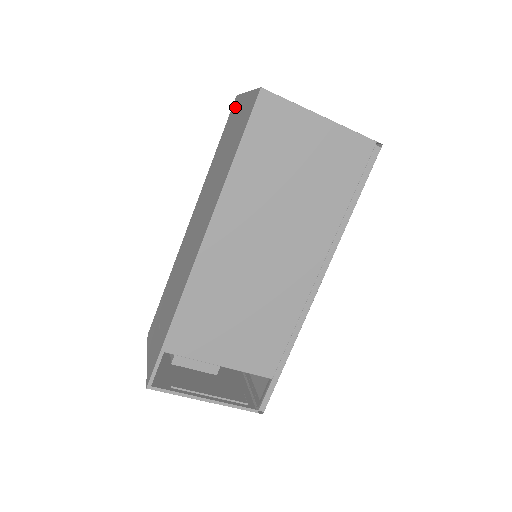
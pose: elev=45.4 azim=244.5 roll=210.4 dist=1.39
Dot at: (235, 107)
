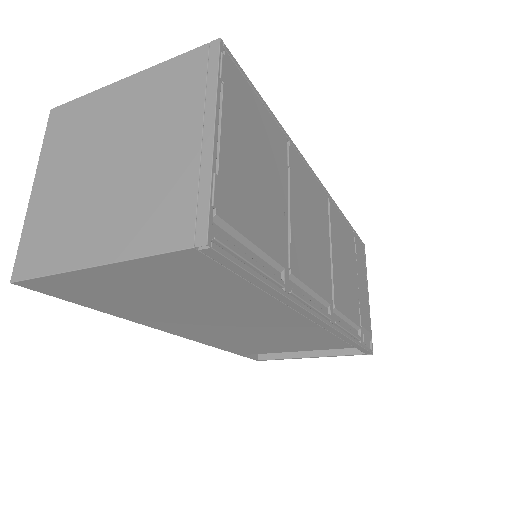
Dot at: occluded
